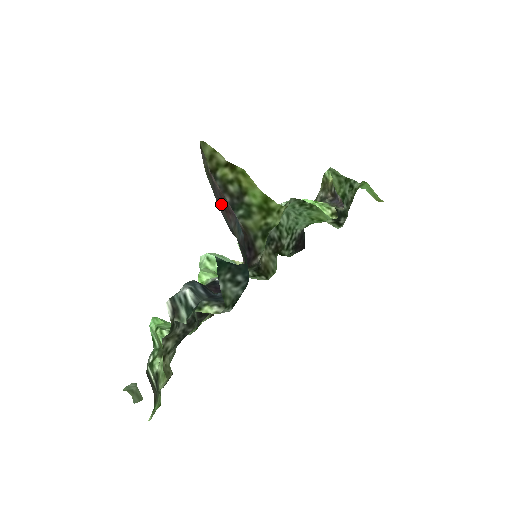
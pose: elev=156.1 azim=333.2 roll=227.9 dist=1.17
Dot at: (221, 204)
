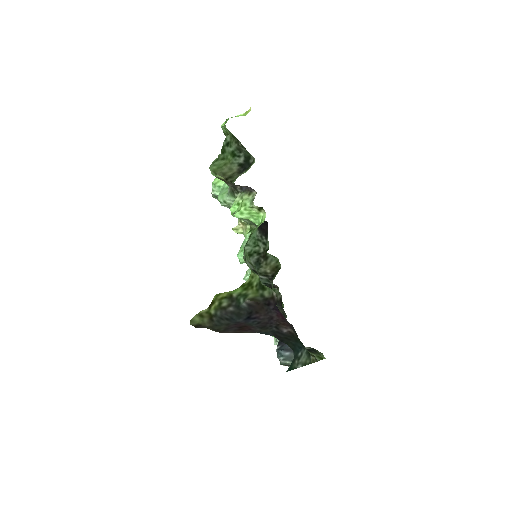
Dot at: (239, 326)
